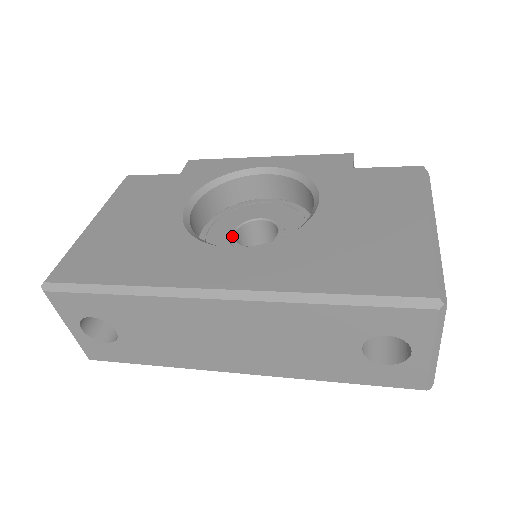
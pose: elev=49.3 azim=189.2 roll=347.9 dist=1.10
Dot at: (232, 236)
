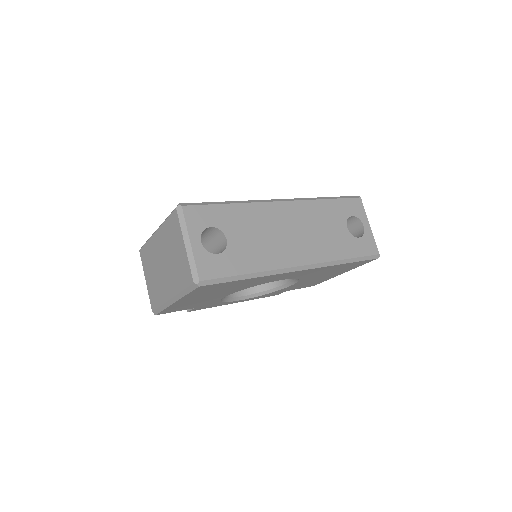
Dot at: occluded
